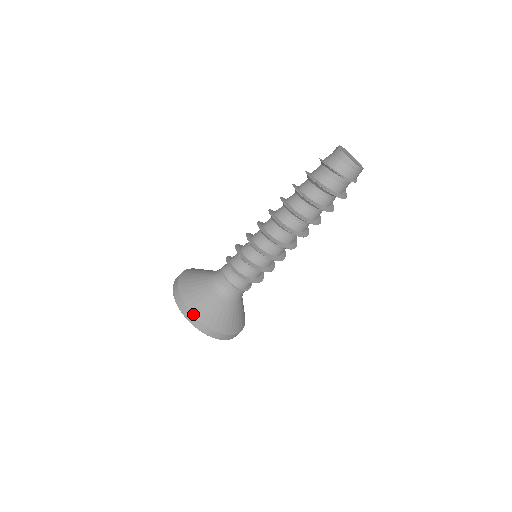
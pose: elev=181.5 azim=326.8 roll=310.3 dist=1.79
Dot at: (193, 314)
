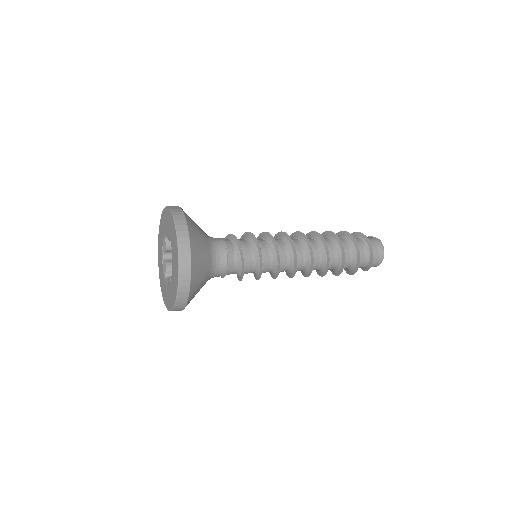
Dot at: (191, 283)
